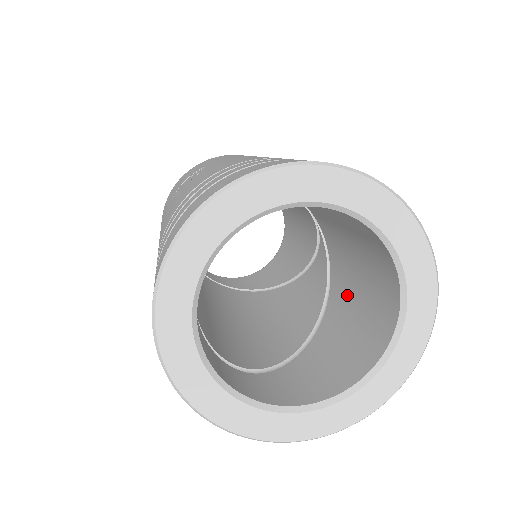
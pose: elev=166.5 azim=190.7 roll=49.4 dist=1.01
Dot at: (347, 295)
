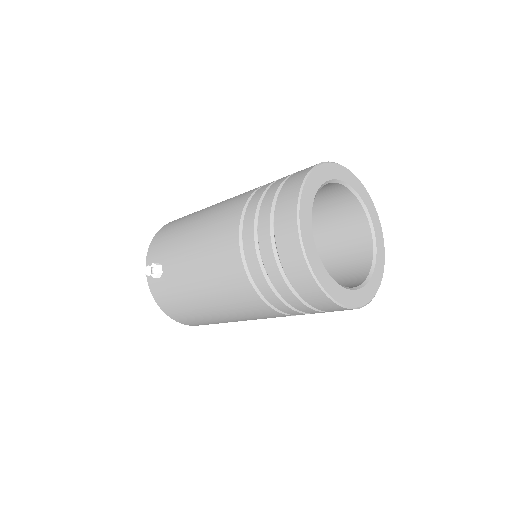
Dot at: occluded
